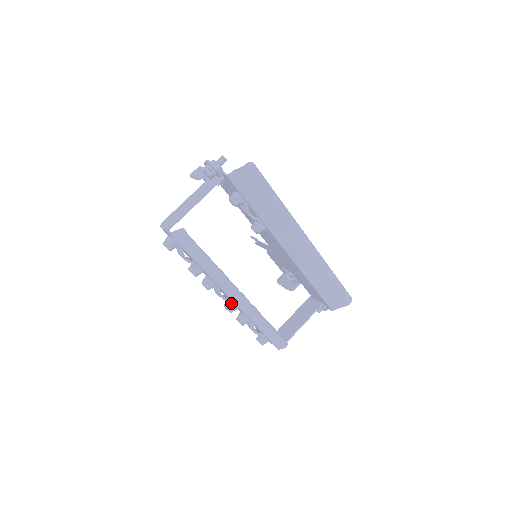
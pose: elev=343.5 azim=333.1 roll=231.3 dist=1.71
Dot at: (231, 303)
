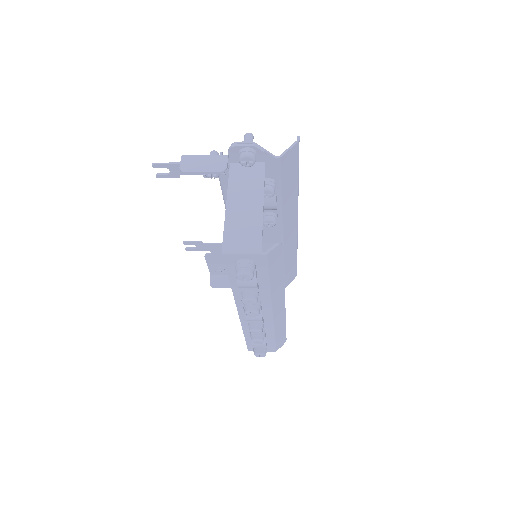
Dot at: (263, 321)
